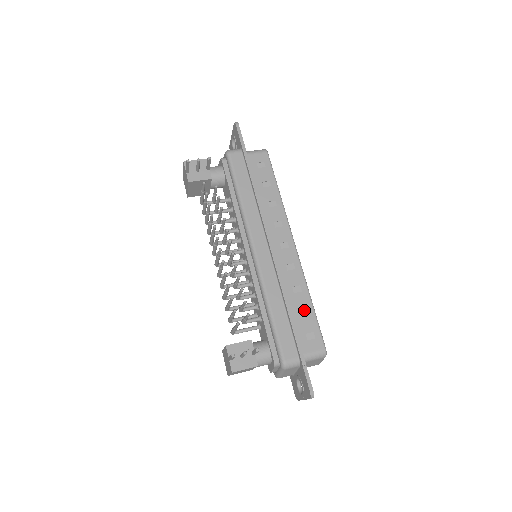
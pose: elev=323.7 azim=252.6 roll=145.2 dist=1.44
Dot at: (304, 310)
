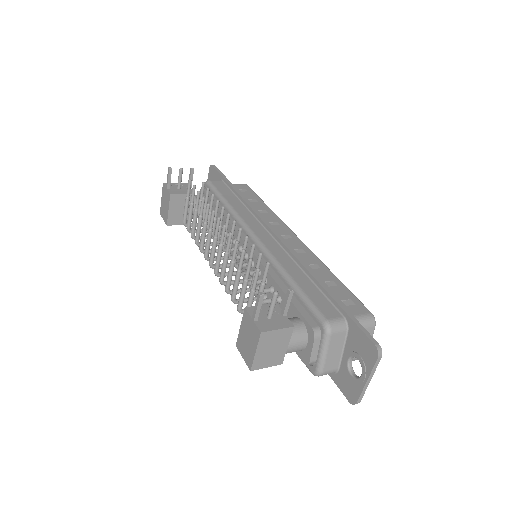
Dot at: (330, 282)
